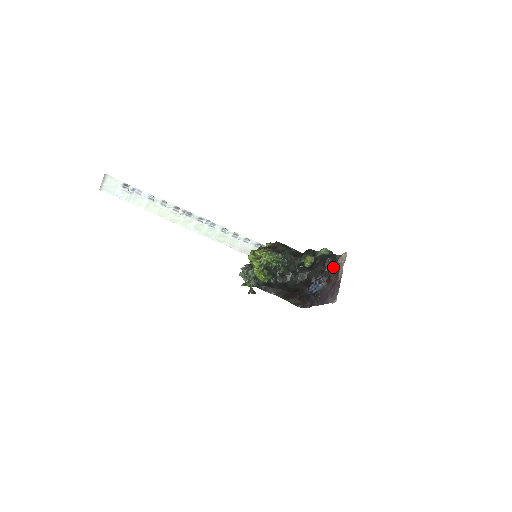
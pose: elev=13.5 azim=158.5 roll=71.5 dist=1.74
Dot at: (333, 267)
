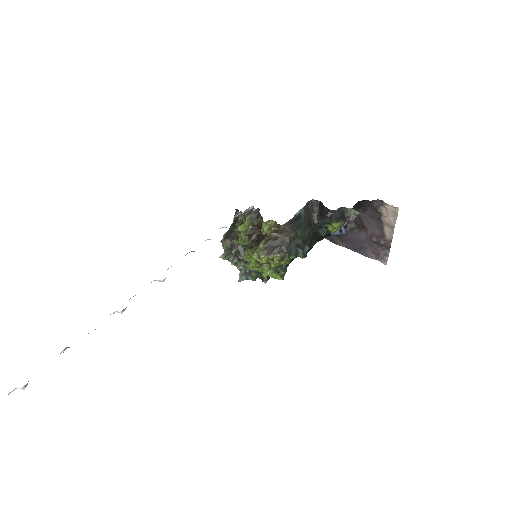
Dot at: (366, 211)
